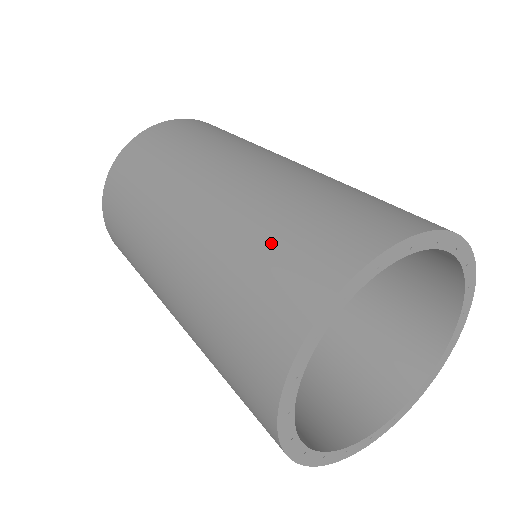
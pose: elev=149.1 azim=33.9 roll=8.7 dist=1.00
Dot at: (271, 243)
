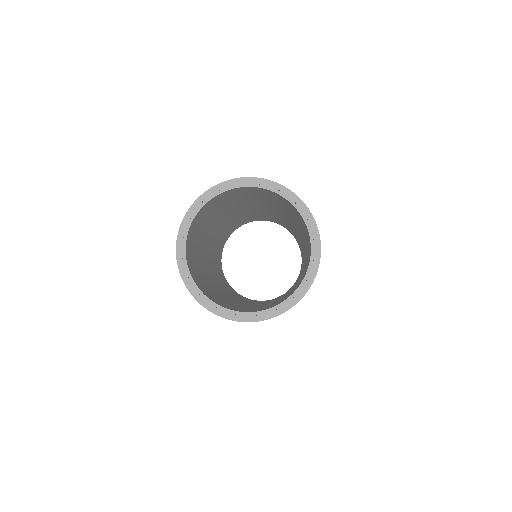
Dot at: occluded
